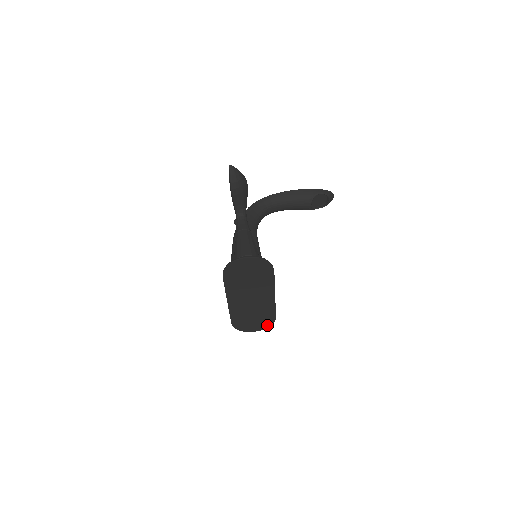
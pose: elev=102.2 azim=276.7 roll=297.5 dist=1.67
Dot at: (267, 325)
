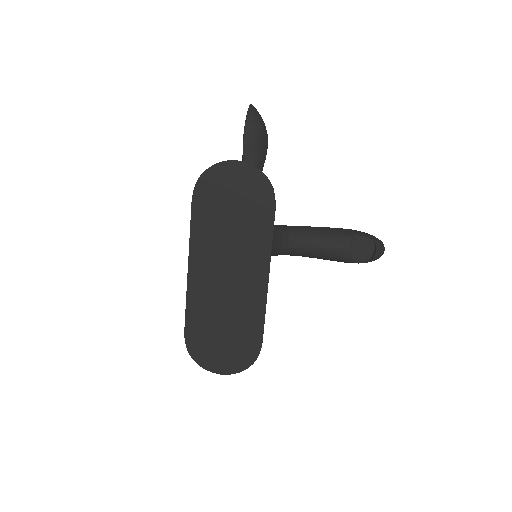
Dot at: (244, 361)
